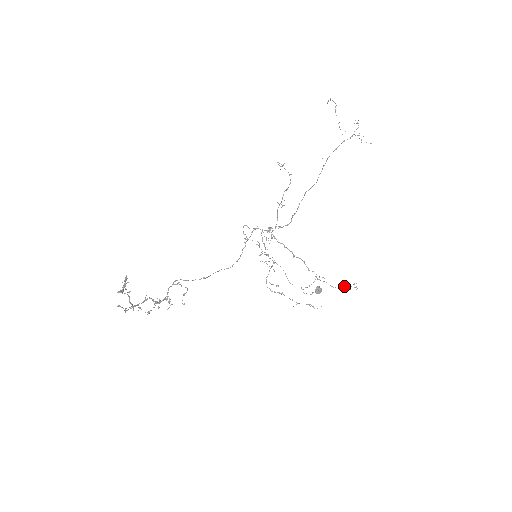
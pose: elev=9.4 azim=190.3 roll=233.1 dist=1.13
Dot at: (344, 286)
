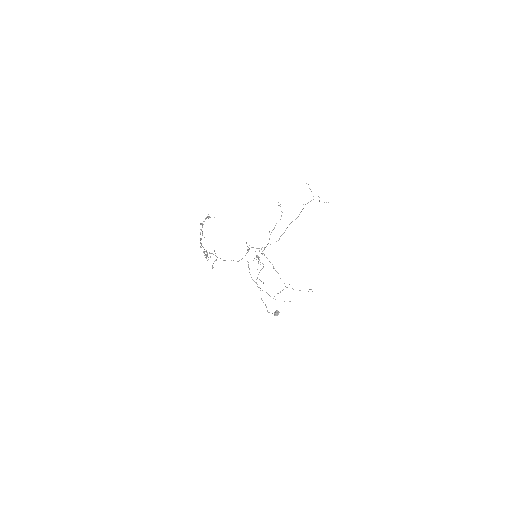
Dot at: occluded
